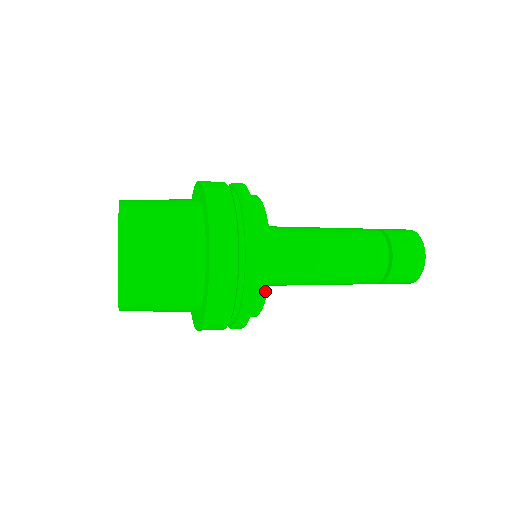
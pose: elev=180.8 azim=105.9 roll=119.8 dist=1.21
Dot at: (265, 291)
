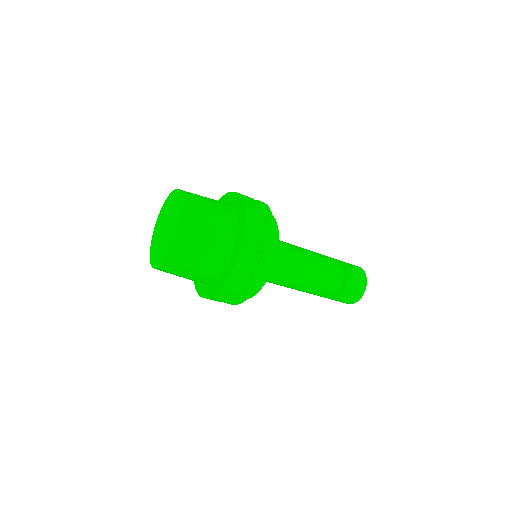
Dot at: (276, 225)
